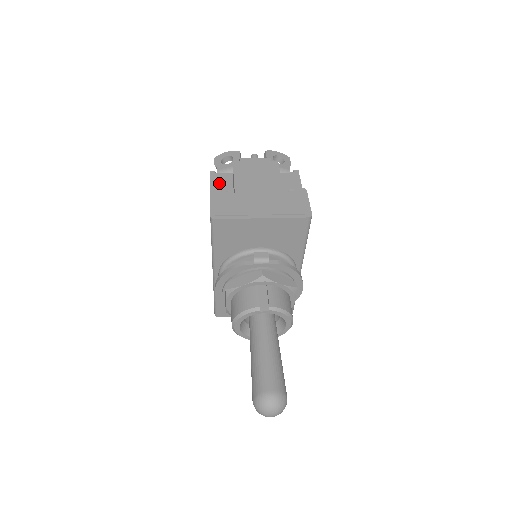
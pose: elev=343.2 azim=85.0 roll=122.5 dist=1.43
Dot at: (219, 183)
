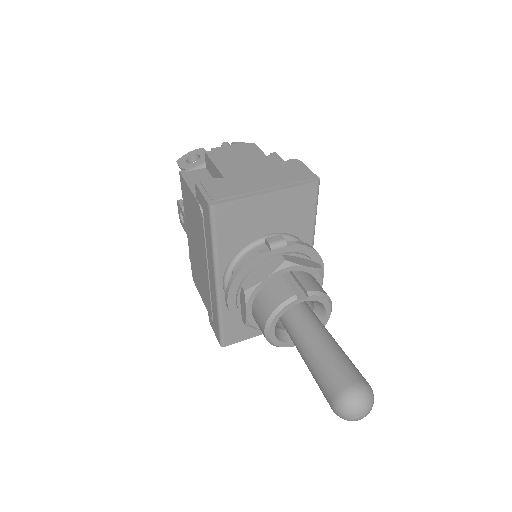
Dot at: occluded
